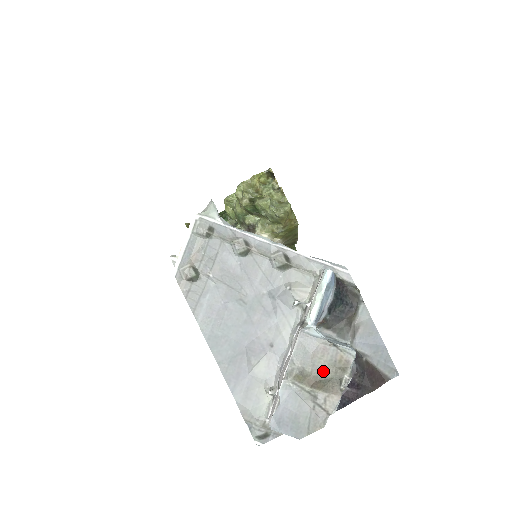
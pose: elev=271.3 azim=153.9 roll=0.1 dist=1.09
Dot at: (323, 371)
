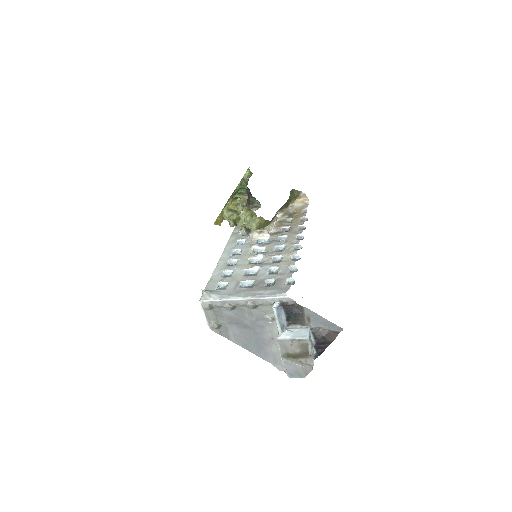
Dot at: (298, 351)
